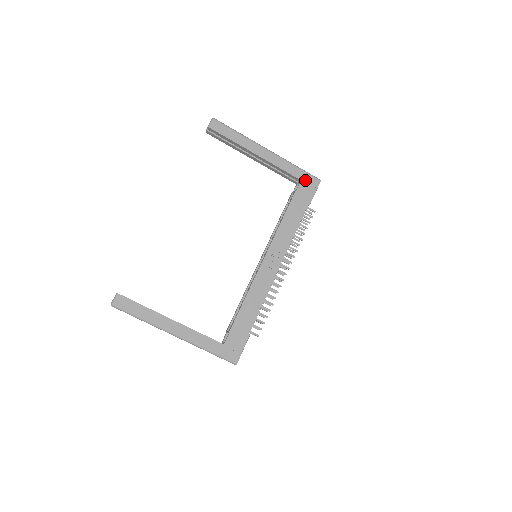
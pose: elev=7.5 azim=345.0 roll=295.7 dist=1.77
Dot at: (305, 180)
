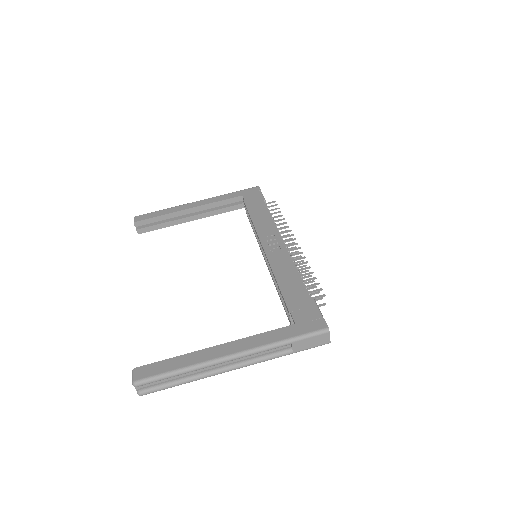
Dot at: (245, 193)
